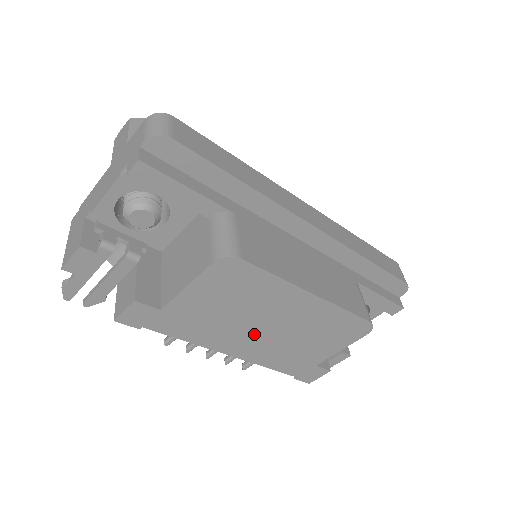
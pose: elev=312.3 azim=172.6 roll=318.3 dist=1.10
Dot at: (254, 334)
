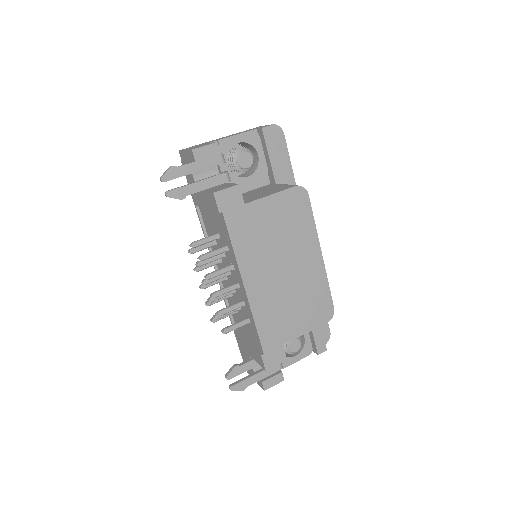
Dot at: (273, 272)
